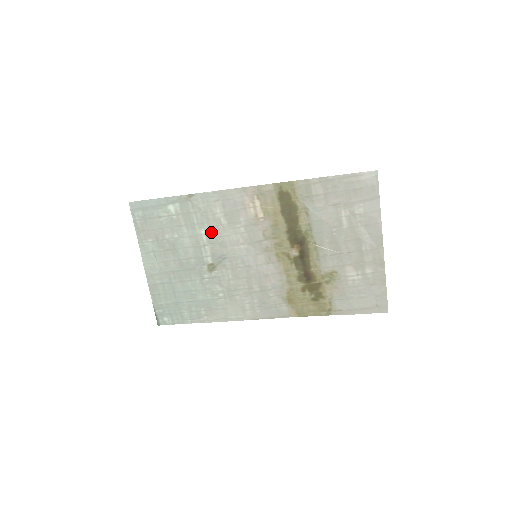
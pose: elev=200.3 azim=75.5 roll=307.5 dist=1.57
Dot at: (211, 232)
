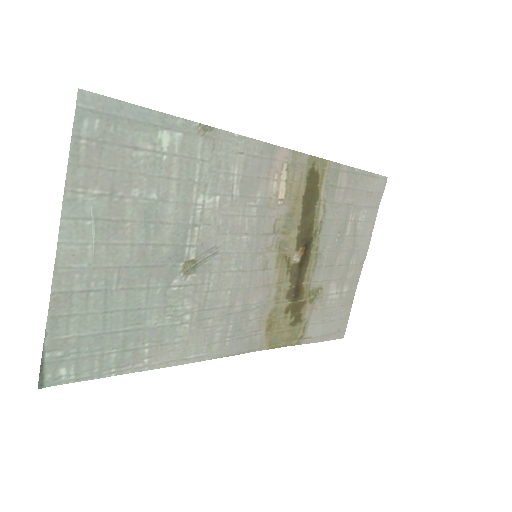
Dot at: (212, 204)
